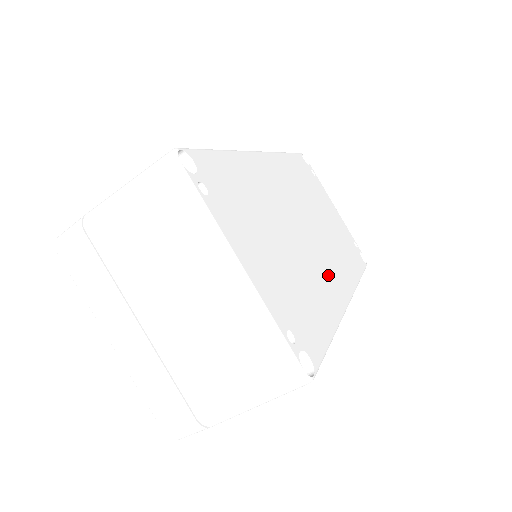
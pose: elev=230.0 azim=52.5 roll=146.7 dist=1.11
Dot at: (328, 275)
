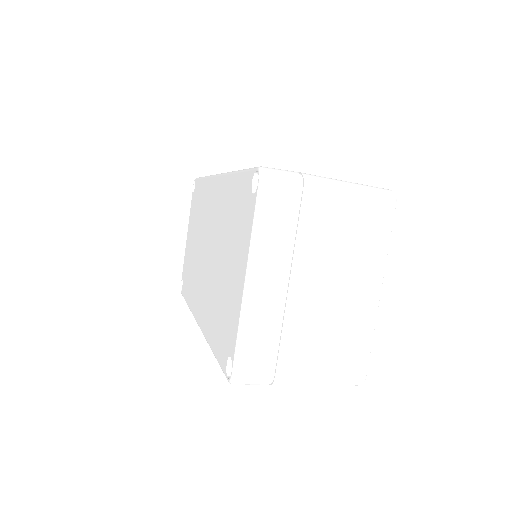
Dot at: occluded
